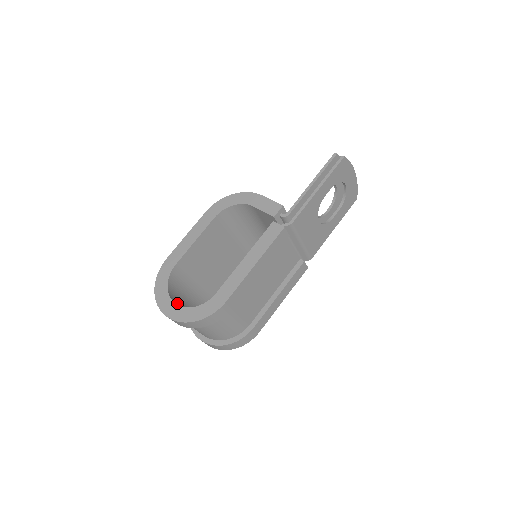
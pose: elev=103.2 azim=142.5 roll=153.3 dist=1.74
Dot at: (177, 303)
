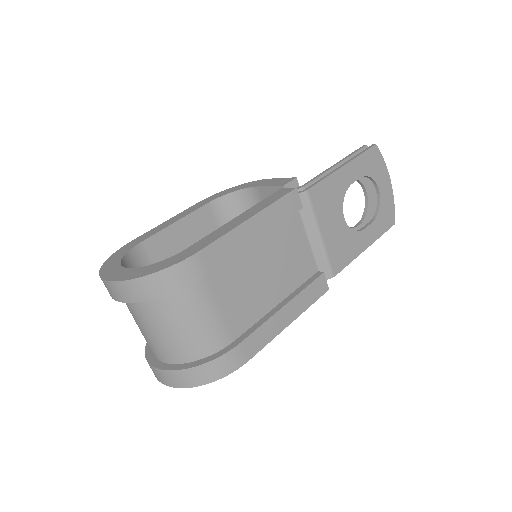
Dot at: occluded
